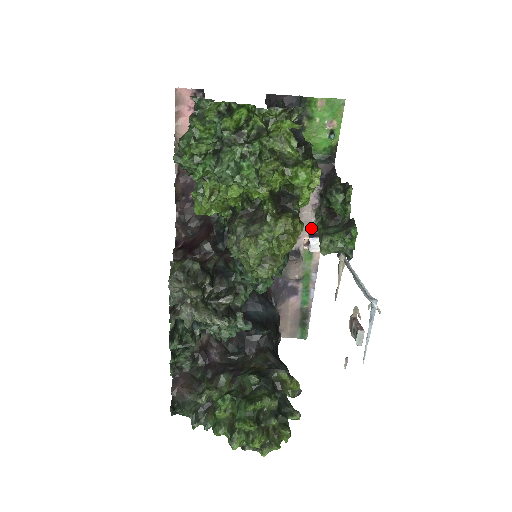
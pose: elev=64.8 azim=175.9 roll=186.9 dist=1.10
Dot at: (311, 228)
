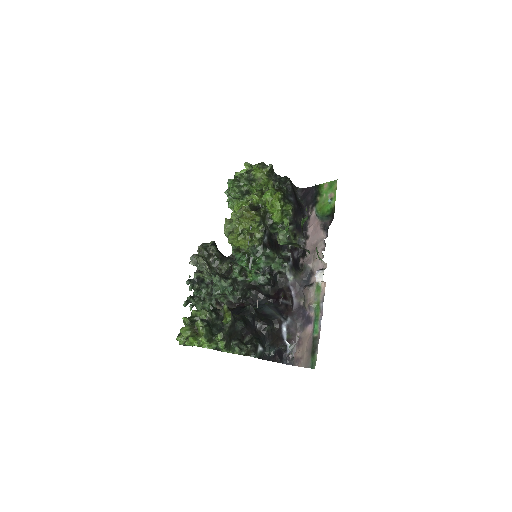
Dot at: (321, 266)
